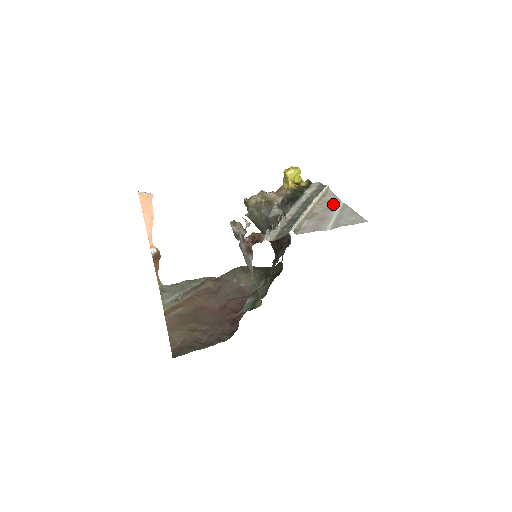
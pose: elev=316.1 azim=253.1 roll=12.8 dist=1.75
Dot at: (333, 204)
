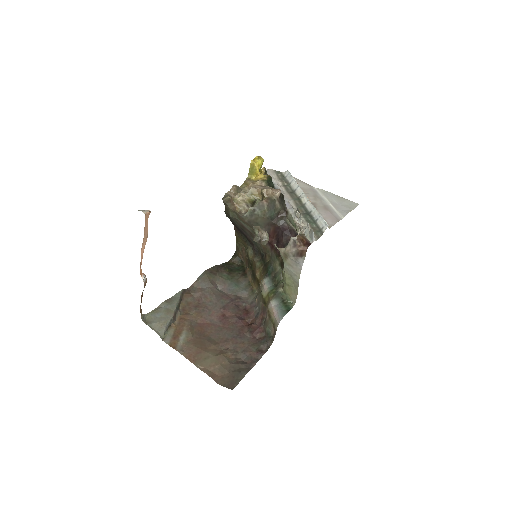
Dot at: (312, 191)
